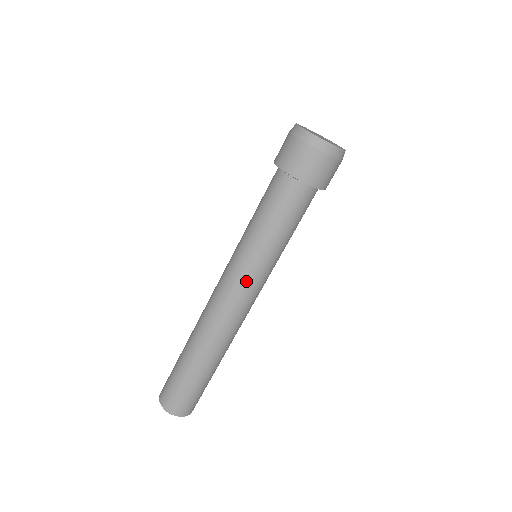
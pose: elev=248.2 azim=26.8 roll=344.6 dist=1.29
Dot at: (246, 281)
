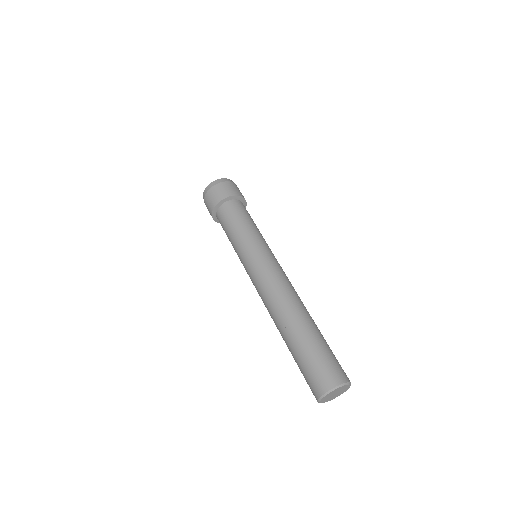
Dot at: (252, 265)
